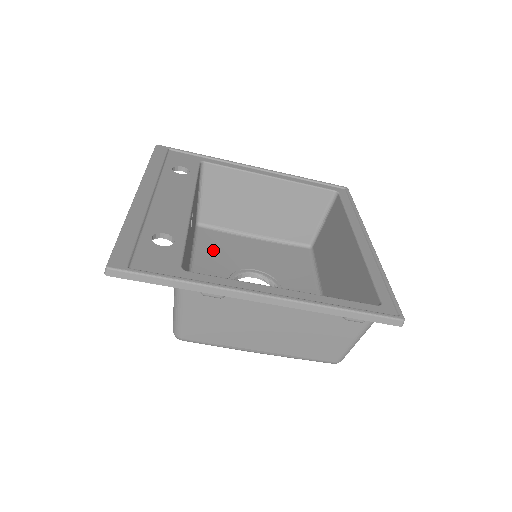
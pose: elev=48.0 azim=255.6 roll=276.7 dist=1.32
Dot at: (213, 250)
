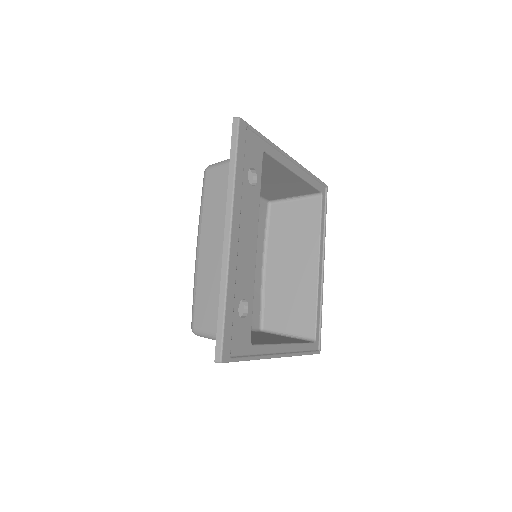
Dot at: occluded
